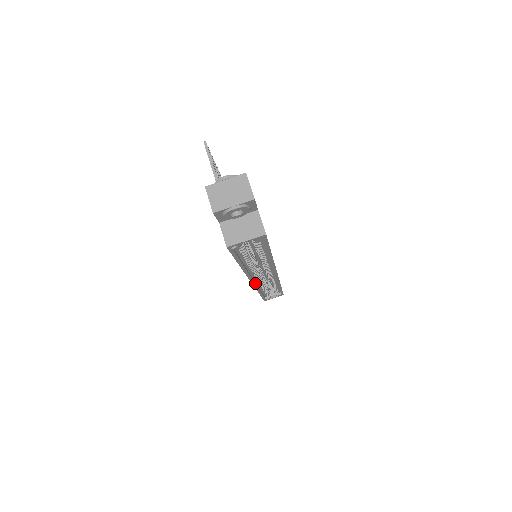
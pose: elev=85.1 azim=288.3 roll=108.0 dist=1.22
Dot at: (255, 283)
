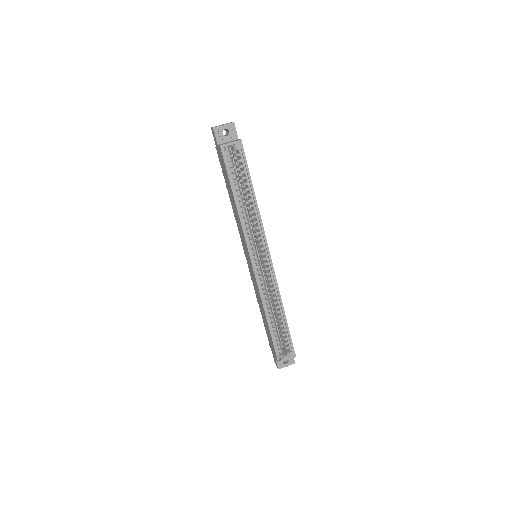
Dot at: (255, 270)
